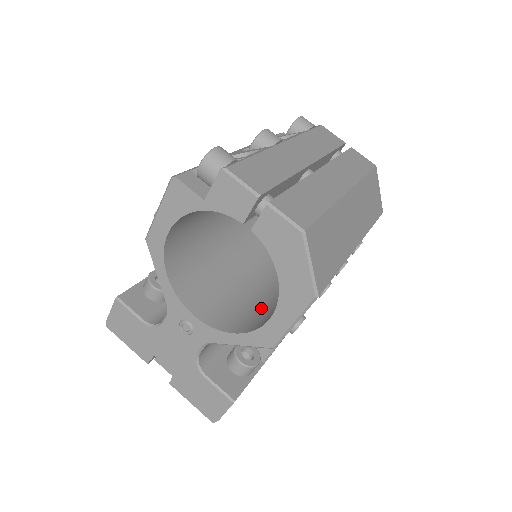
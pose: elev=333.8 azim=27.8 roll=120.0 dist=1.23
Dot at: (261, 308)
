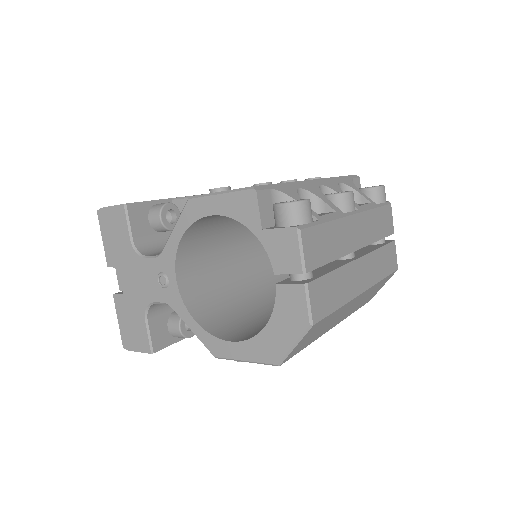
Dot at: (229, 310)
